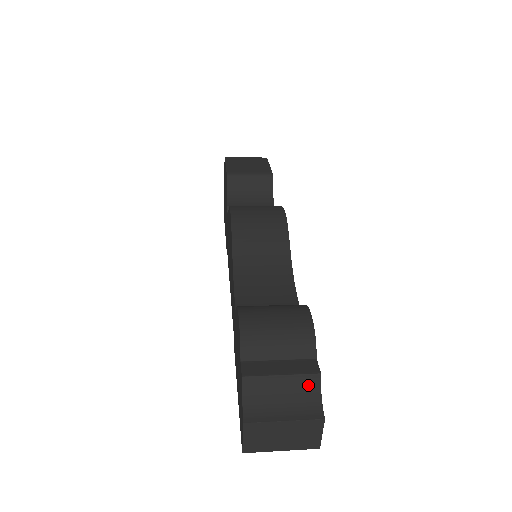
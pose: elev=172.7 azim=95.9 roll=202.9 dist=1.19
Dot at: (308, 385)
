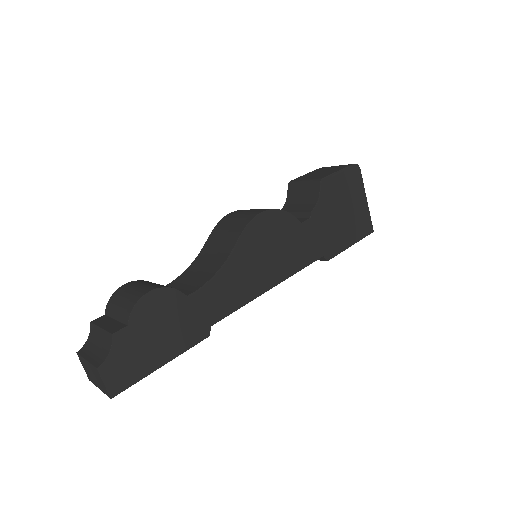
Dot at: (108, 341)
